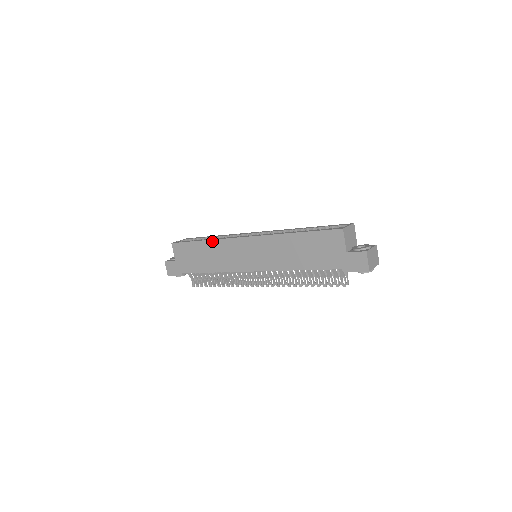
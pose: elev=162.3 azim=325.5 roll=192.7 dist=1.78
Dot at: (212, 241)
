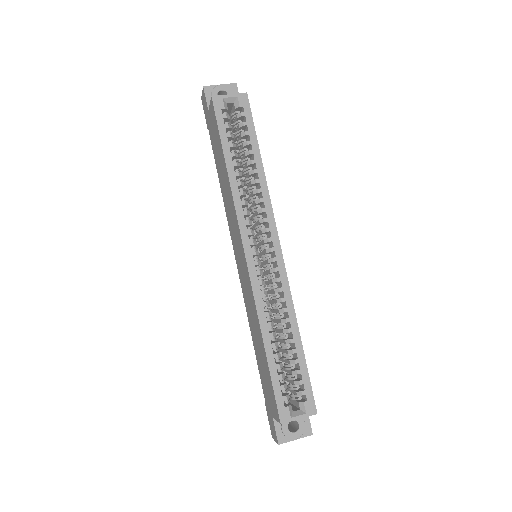
Dot at: (230, 188)
